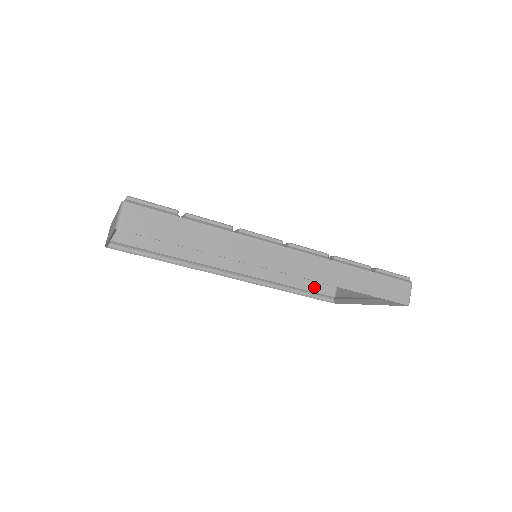
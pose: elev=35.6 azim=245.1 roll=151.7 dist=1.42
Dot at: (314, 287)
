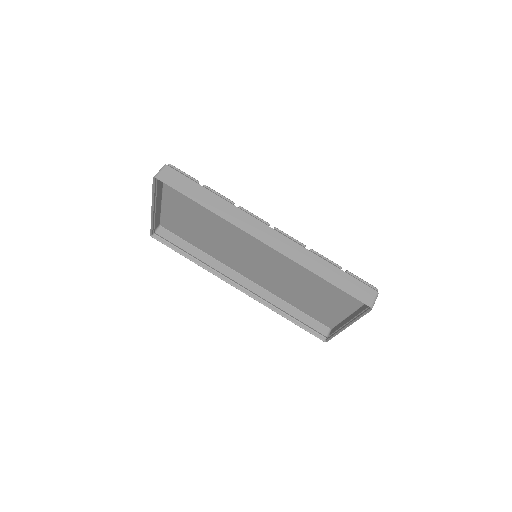
Dot at: (310, 322)
